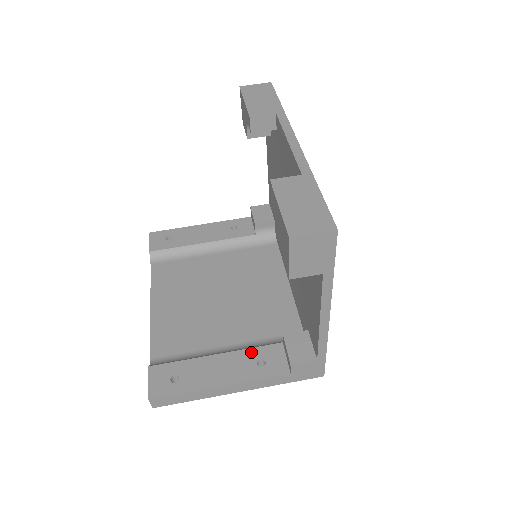
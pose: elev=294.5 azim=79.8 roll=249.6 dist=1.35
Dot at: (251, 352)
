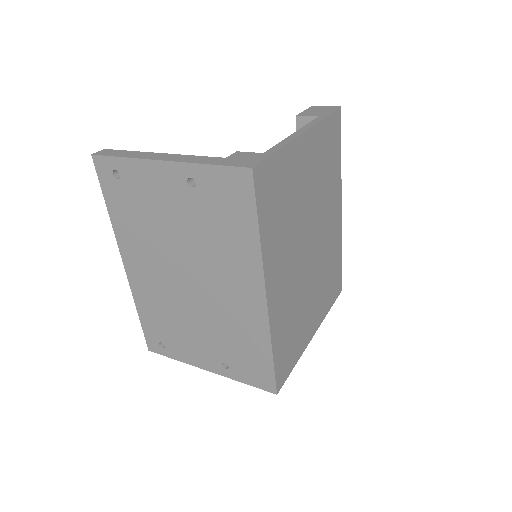
Dot at: occluded
